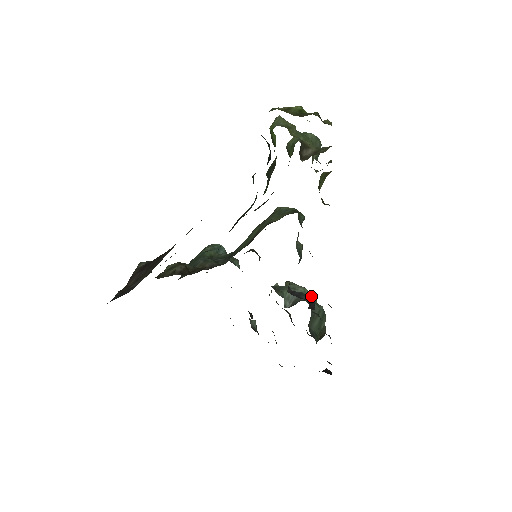
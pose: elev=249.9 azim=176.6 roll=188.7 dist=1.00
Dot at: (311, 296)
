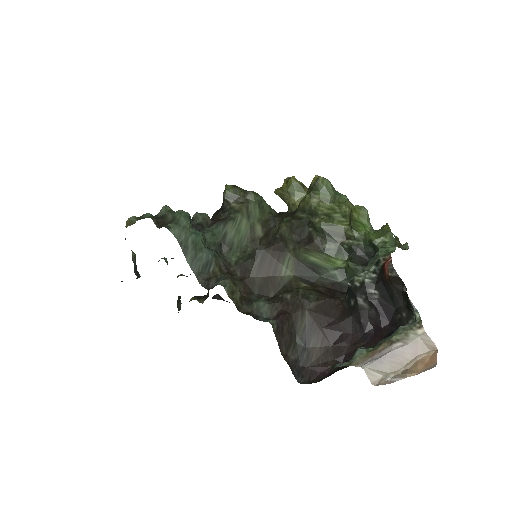
Dot at: occluded
